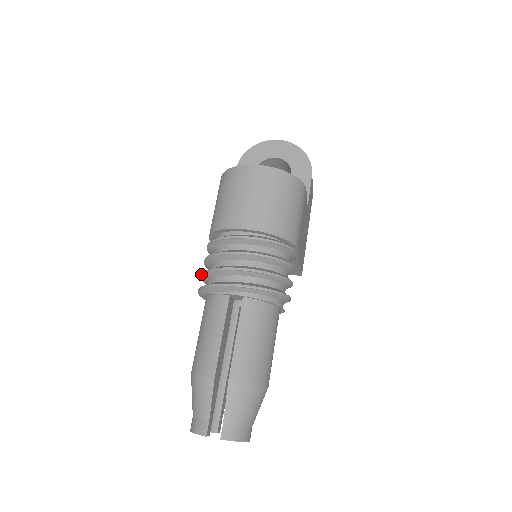
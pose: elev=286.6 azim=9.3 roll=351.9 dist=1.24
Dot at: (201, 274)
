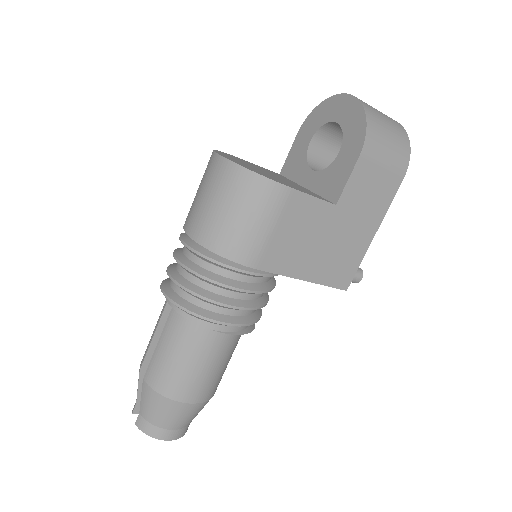
Dot at: occluded
